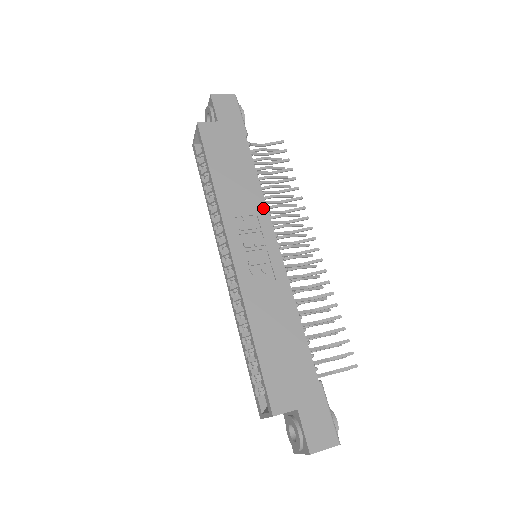
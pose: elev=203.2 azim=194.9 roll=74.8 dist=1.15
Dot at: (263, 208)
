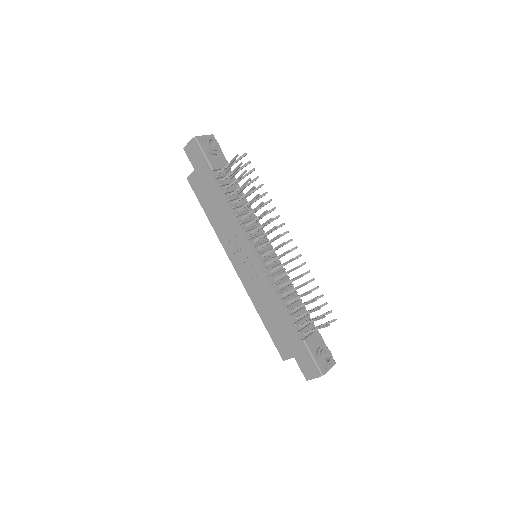
Dot at: (239, 229)
